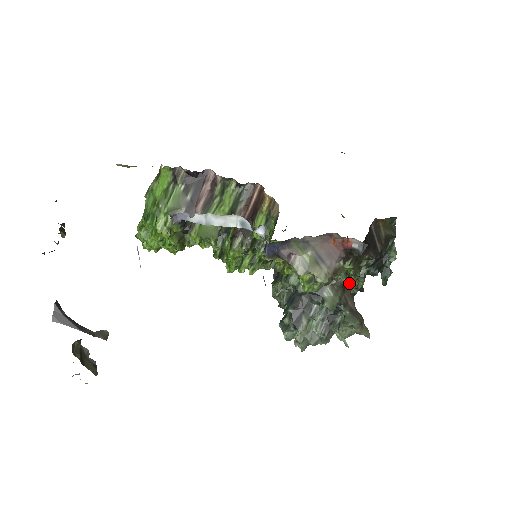
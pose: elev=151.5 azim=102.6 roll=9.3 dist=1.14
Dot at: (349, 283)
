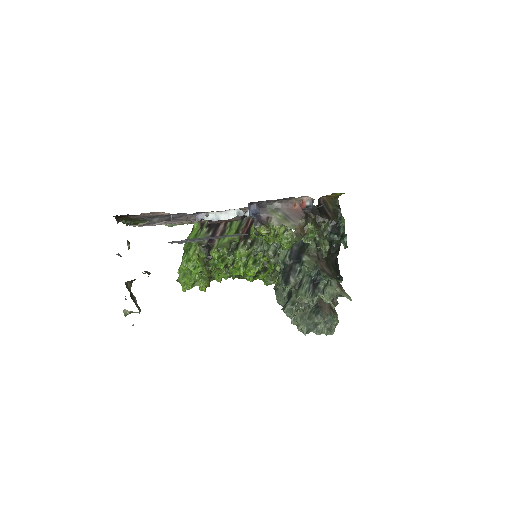
Dot at: (318, 246)
